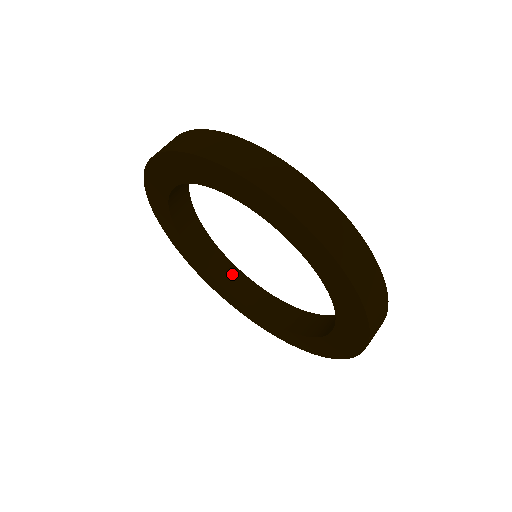
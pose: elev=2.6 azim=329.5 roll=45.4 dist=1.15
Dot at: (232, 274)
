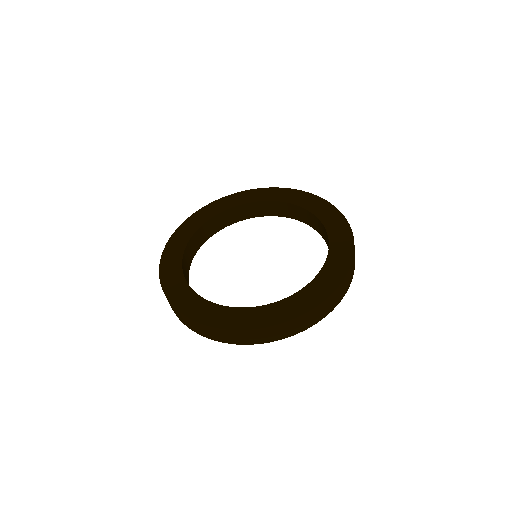
Dot at: (226, 216)
